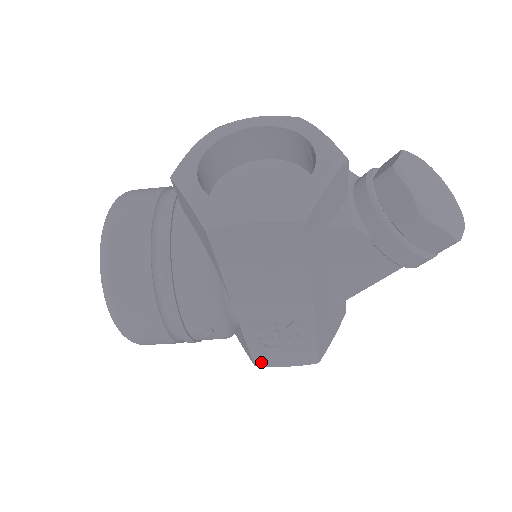
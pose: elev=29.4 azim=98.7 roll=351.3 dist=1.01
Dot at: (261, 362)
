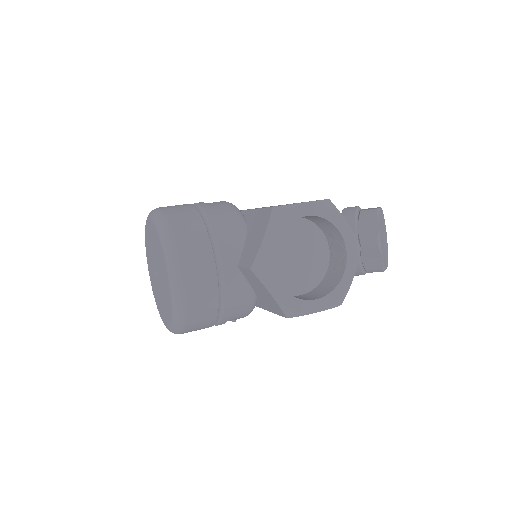
Dot at: occluded
